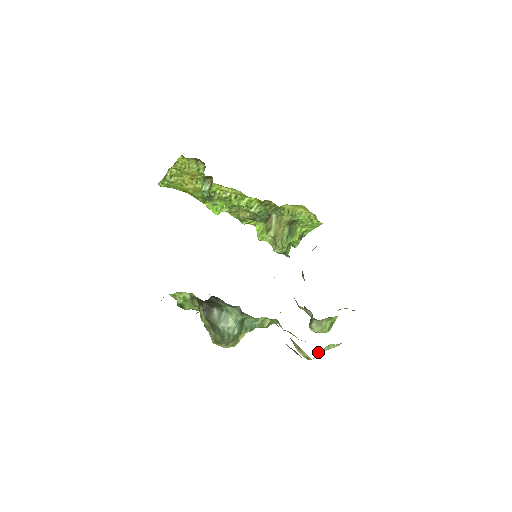
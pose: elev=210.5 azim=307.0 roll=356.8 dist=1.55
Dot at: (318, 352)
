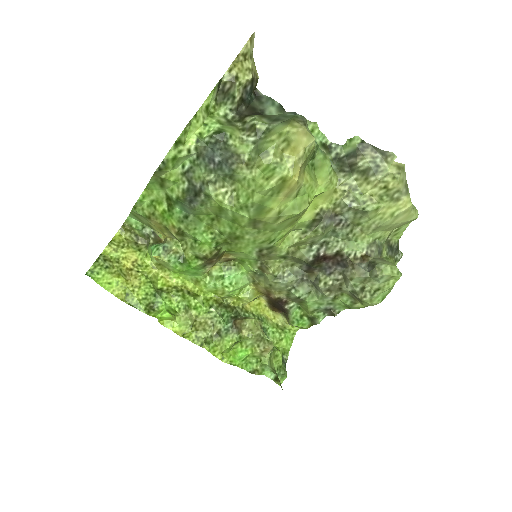
Dot at: occluded
